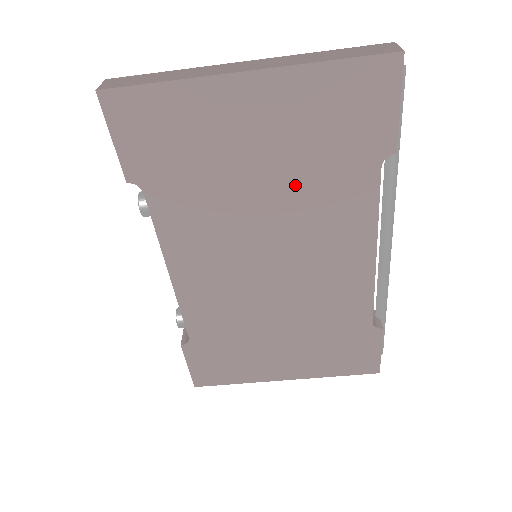
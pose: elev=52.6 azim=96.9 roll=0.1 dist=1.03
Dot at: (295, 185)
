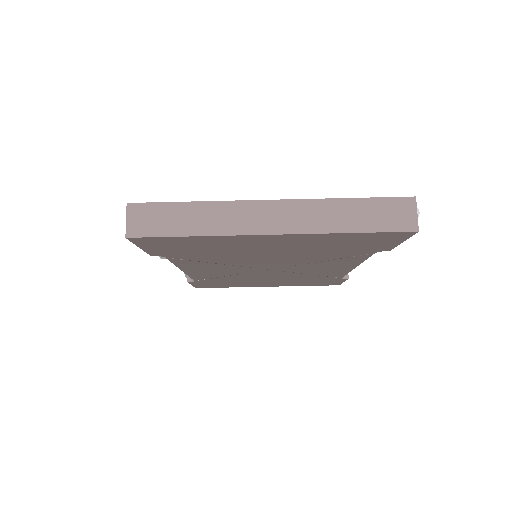
Dot at: (299, 256)
